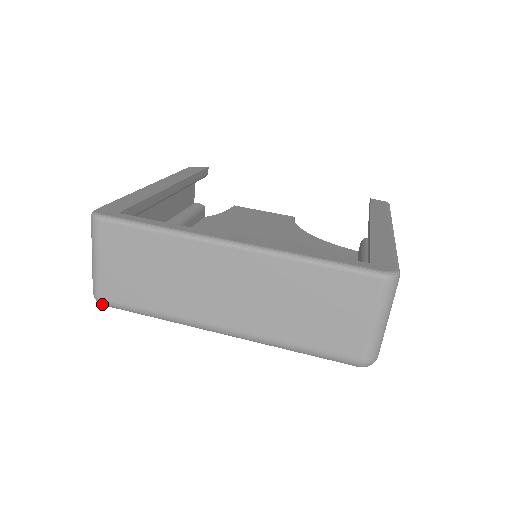
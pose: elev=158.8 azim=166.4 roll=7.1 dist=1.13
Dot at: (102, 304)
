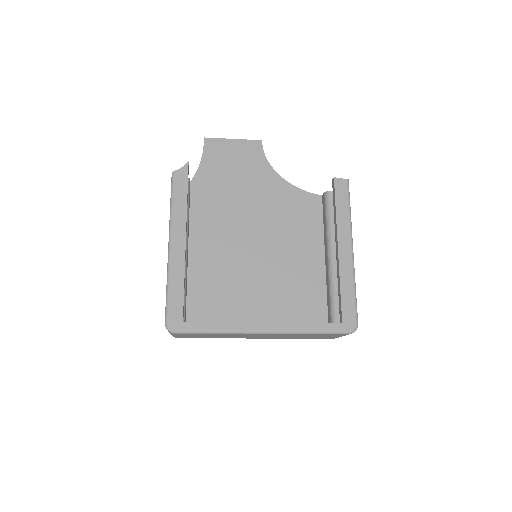
Dot at: occluded
